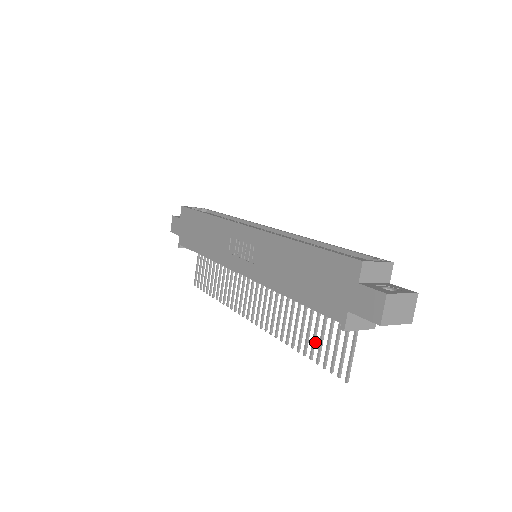
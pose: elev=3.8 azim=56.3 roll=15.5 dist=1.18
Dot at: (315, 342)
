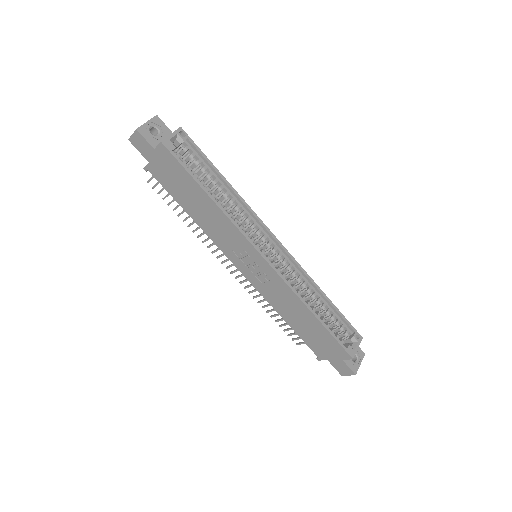
Dot at: occluded
